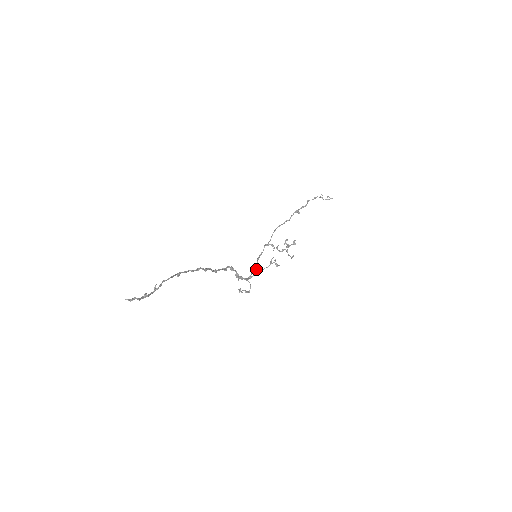
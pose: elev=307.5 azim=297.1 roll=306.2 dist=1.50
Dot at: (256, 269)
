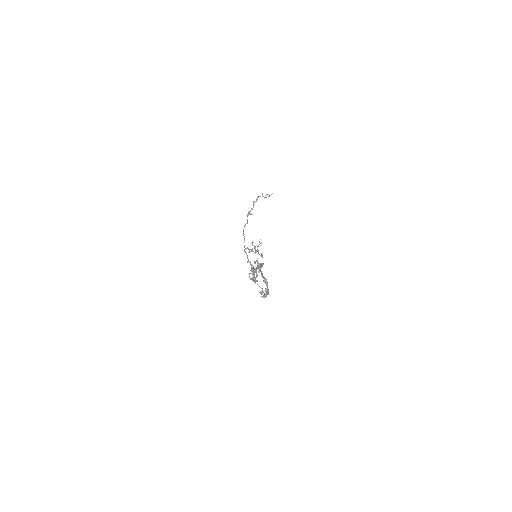
Dot at: (249, 274)
